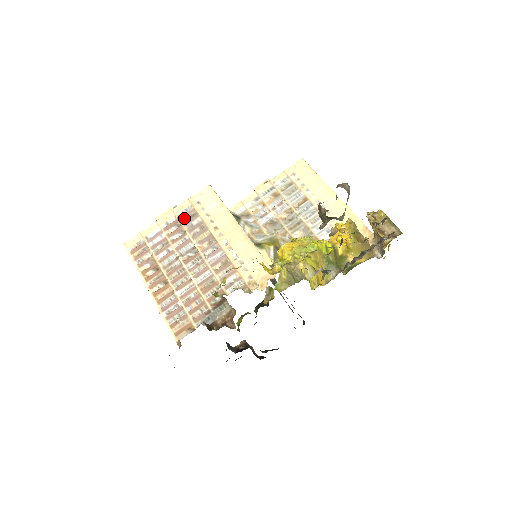
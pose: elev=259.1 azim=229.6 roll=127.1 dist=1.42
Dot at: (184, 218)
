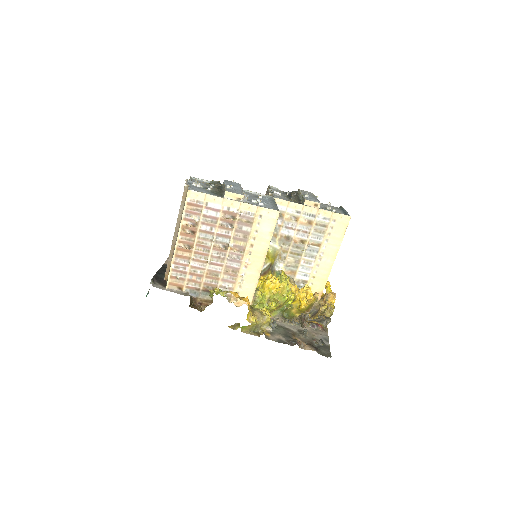
Dot at: (242, 218)
